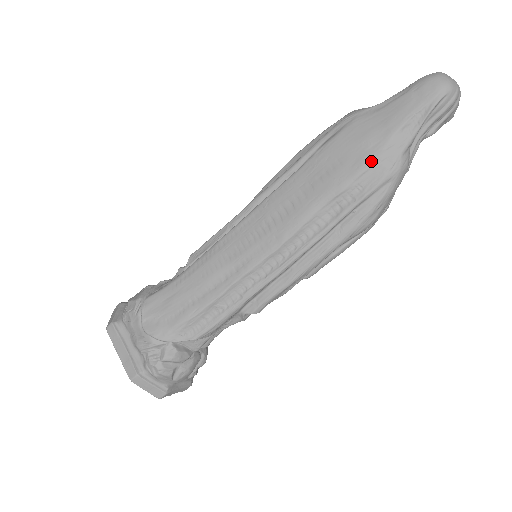
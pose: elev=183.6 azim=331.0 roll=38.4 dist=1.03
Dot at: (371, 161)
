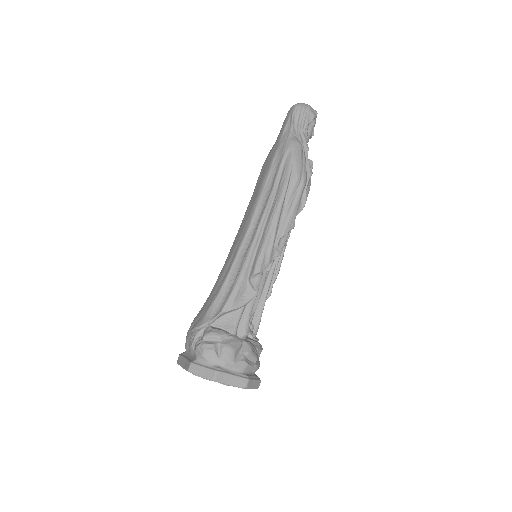
Dot at: (276, 152)
